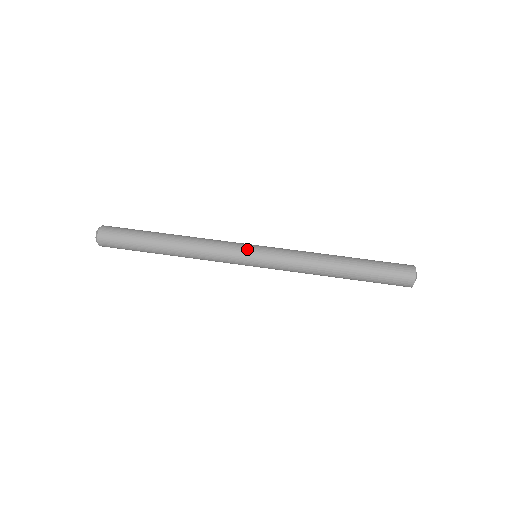
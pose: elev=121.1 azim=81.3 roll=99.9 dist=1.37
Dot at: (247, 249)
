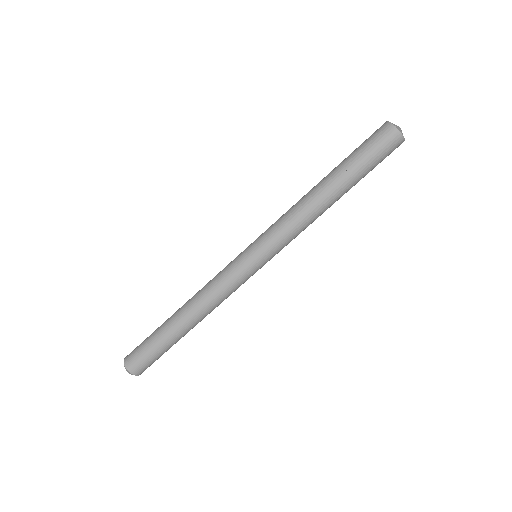
Dot at: (249, 267)
